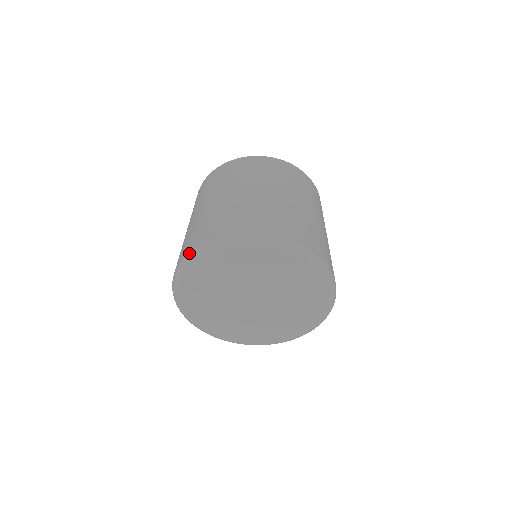
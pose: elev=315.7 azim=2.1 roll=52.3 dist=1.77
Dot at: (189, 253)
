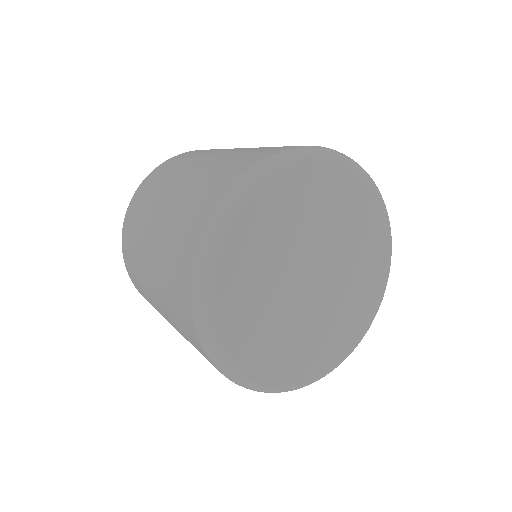
Dot at: (320, 146)
